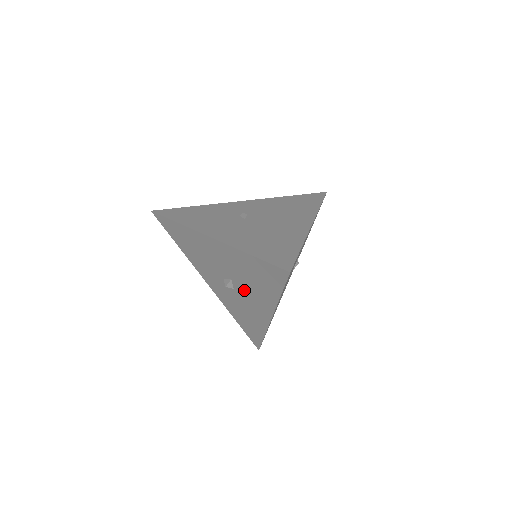
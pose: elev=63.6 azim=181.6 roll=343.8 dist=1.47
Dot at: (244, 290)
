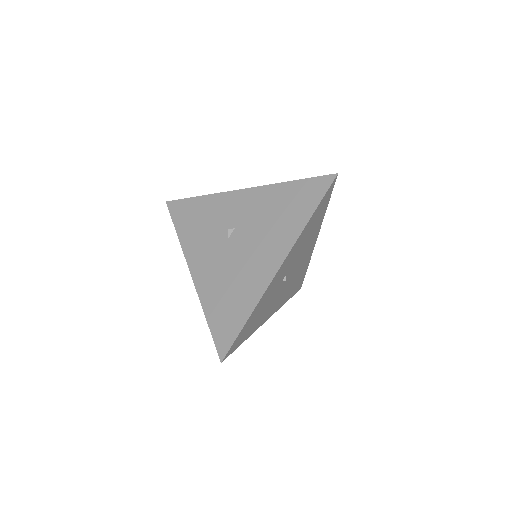
Dot at: occluded
